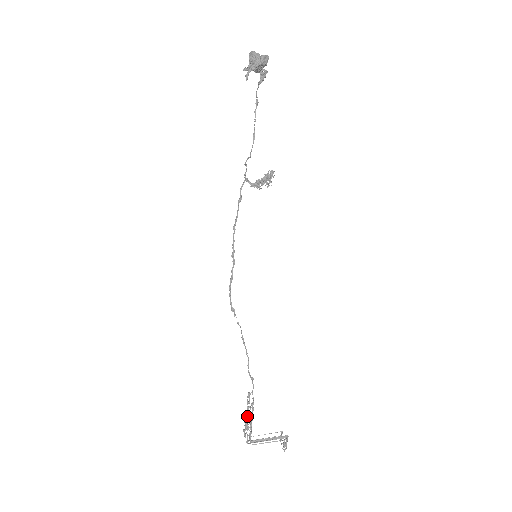
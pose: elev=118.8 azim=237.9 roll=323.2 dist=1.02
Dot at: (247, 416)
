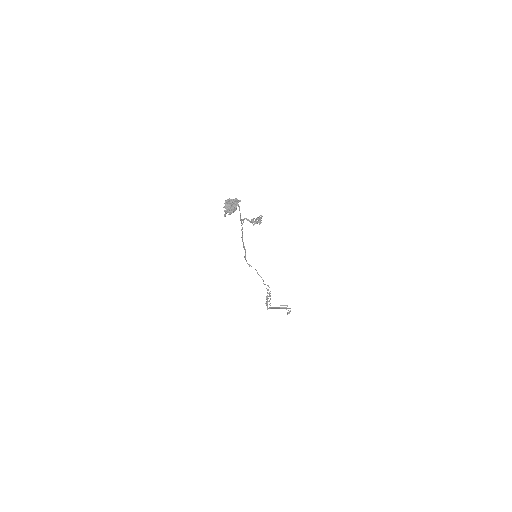
Dot at: (267, 298)
